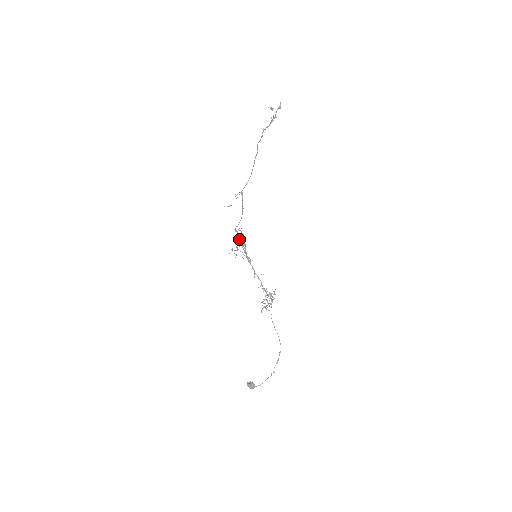
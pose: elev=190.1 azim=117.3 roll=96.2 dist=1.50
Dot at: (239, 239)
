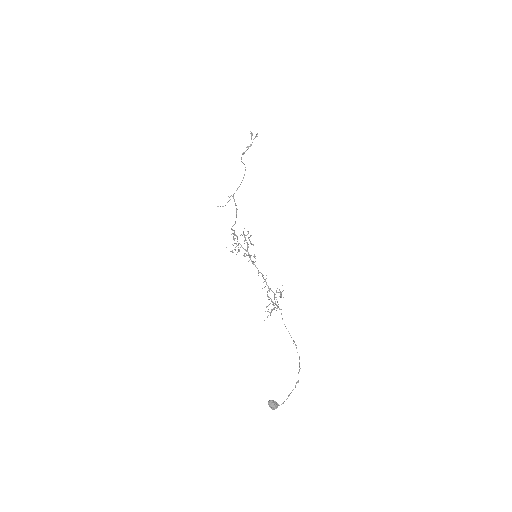
Dot at: (237, 238)
